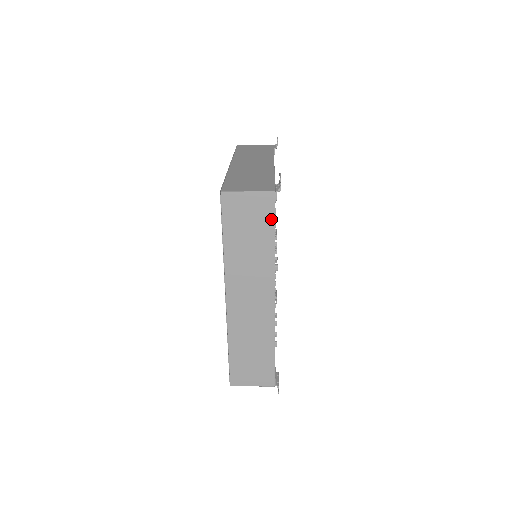
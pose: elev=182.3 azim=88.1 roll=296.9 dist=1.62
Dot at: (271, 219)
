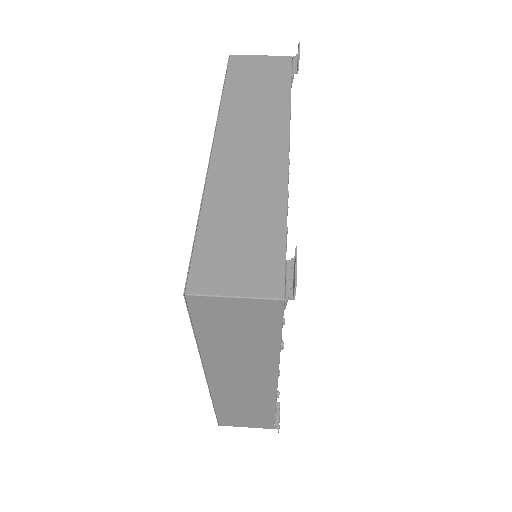
Dot at: (275, 325)
